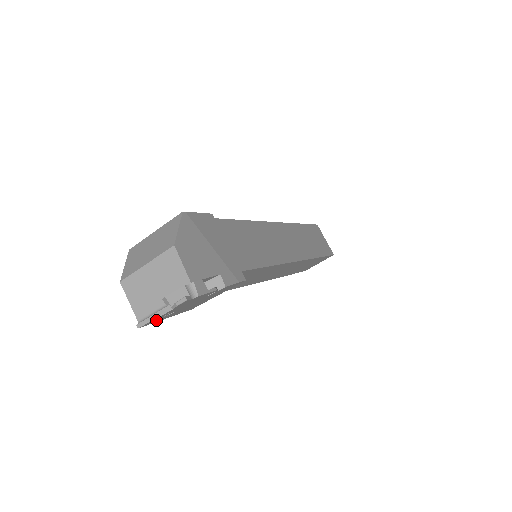
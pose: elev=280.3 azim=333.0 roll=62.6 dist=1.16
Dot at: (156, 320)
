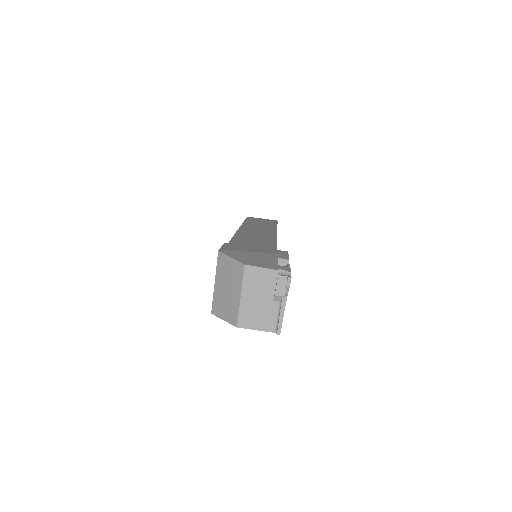
Dot at: occluded
